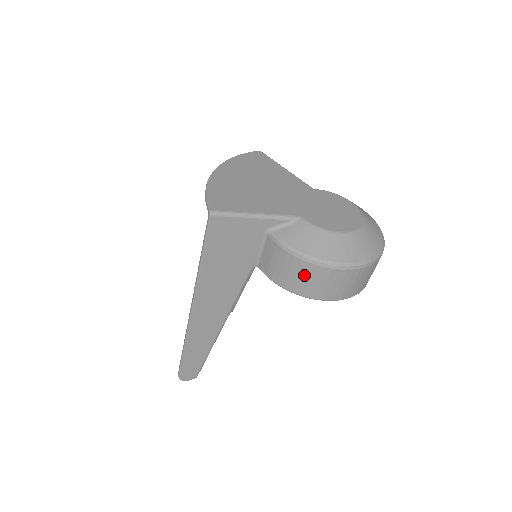
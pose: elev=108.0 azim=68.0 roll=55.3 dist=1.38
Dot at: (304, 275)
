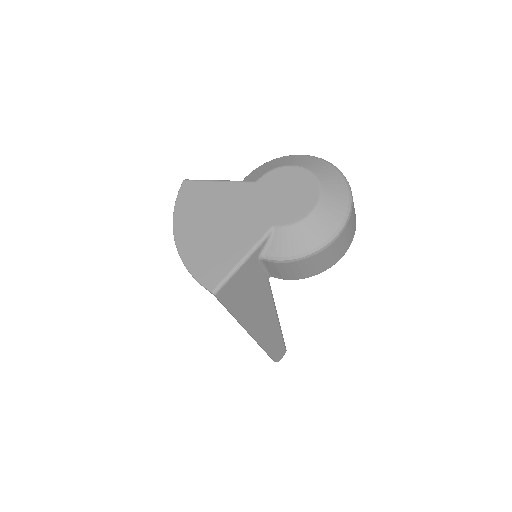
Dot at: (313, 264)
